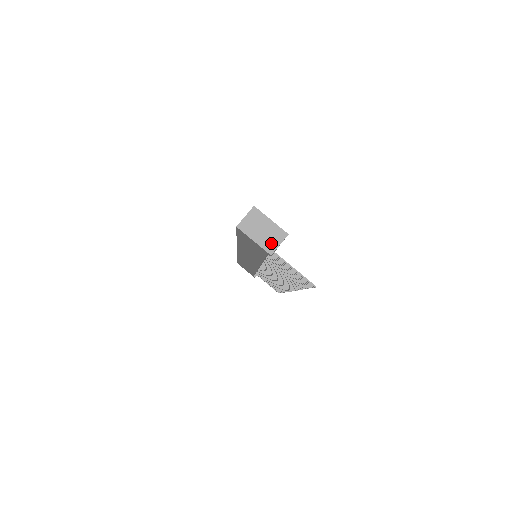
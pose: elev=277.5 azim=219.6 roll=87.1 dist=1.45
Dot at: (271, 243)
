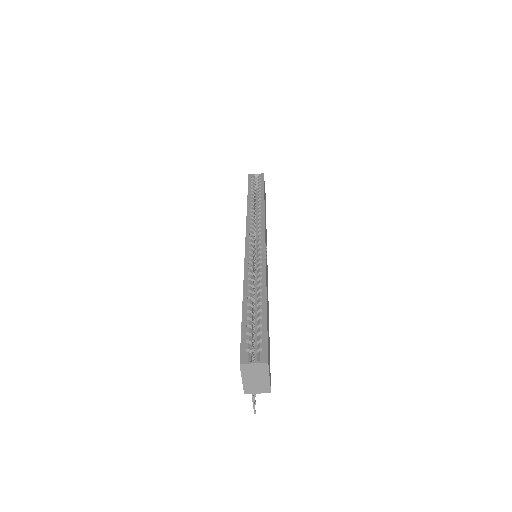
Dot at: (253, 389)
